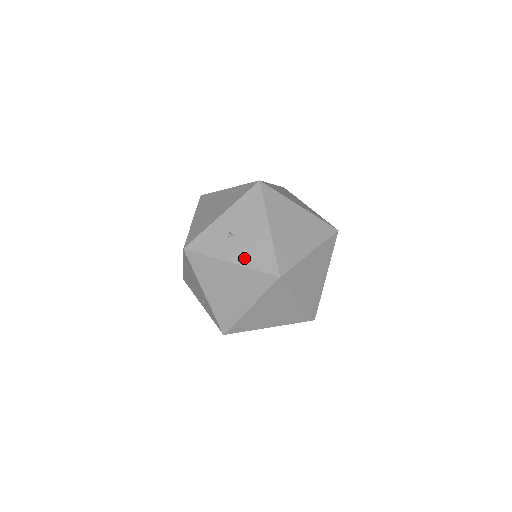
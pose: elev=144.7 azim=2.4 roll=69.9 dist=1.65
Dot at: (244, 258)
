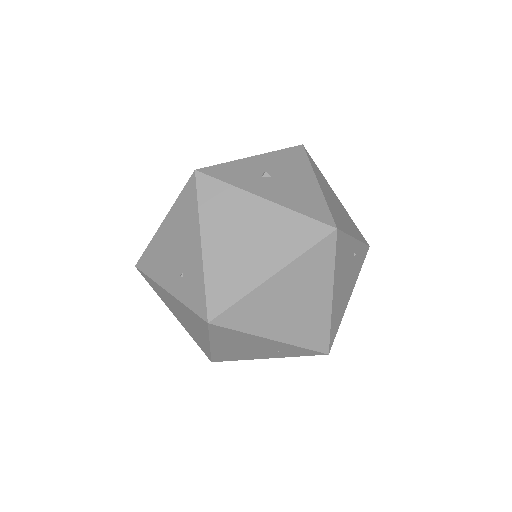
Dot at: (285, 199)
